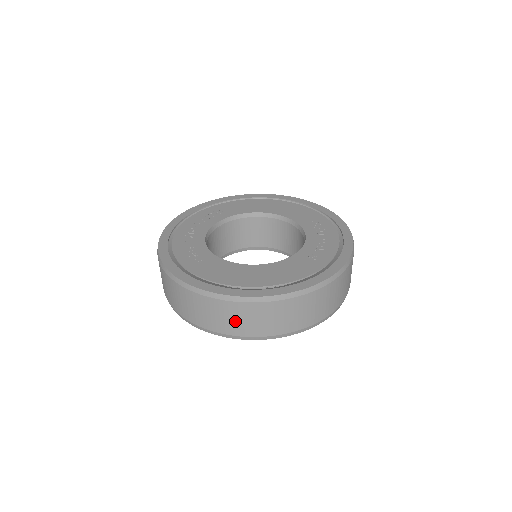
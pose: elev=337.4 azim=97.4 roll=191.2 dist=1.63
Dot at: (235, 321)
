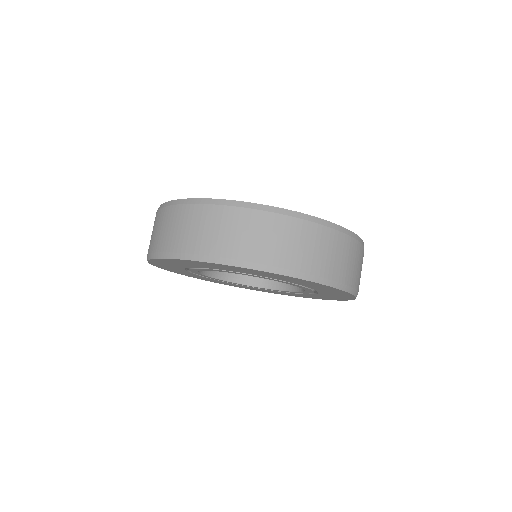
Dot at: (294, 246)
